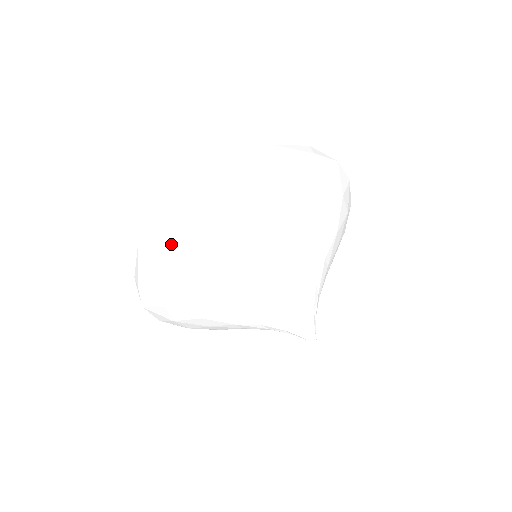
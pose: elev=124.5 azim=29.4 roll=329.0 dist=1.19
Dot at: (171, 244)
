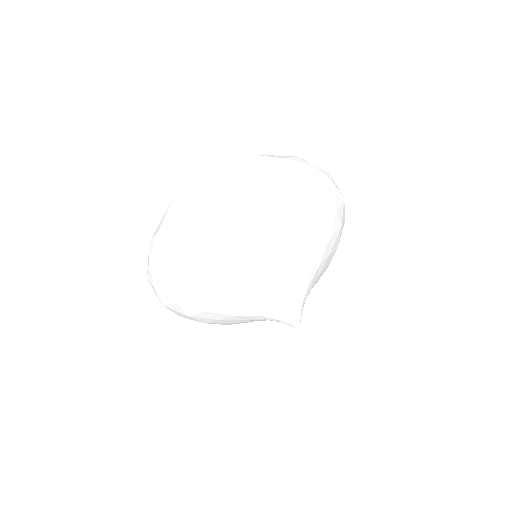
Dot at: (159, 273)
